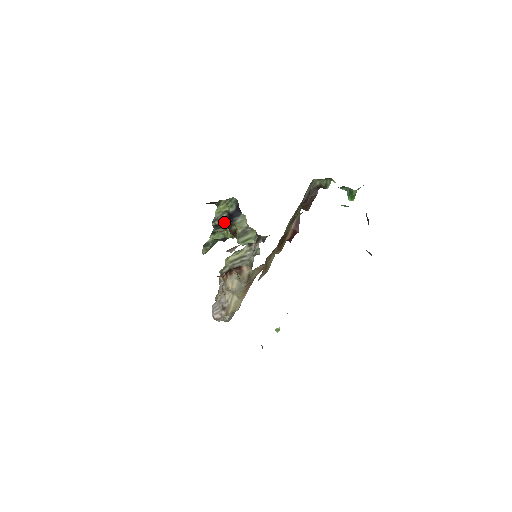
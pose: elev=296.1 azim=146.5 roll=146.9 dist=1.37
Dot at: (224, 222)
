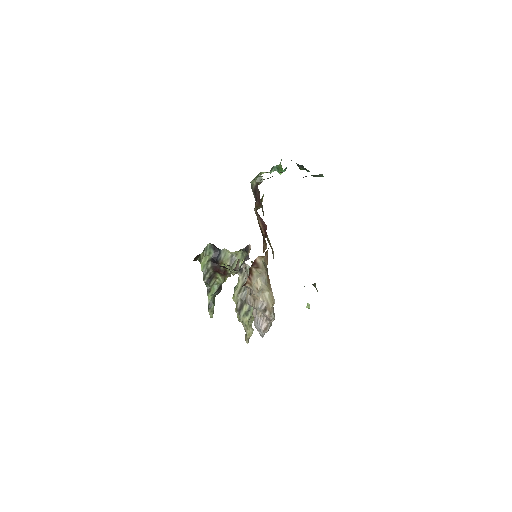
Dot at: (212, 270)
